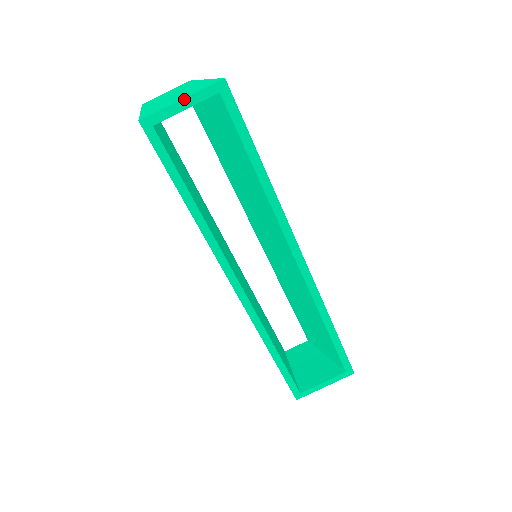
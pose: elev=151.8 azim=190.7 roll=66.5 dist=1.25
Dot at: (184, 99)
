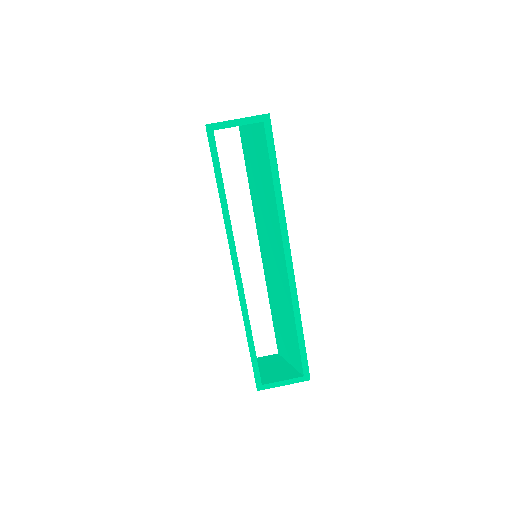
Dot at: (239, 119)
